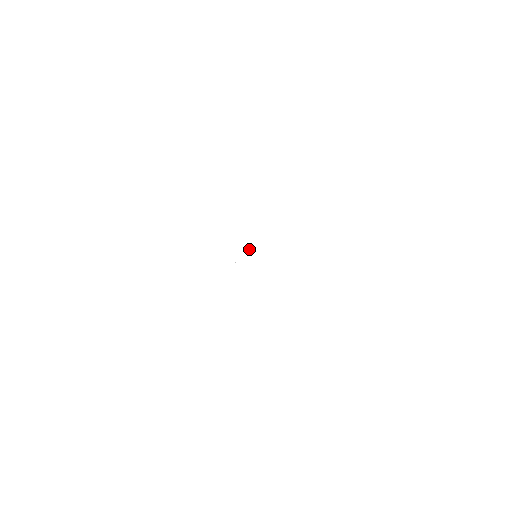
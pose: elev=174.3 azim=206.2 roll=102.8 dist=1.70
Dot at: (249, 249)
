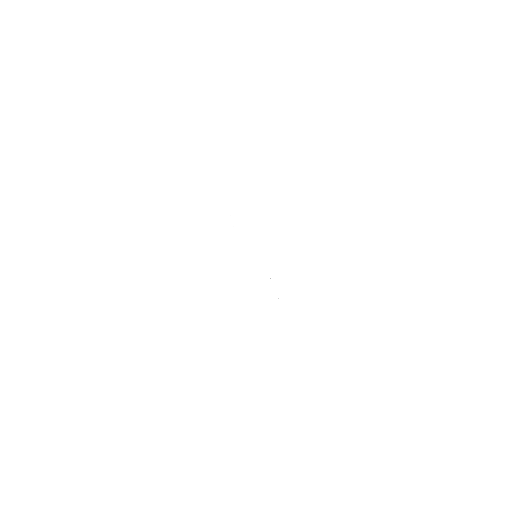
Dot at: occluded
